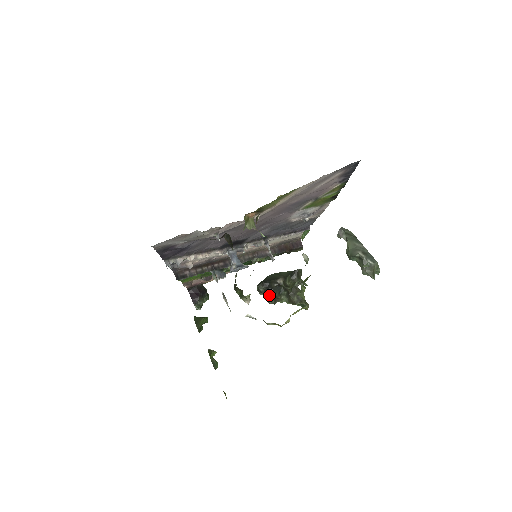
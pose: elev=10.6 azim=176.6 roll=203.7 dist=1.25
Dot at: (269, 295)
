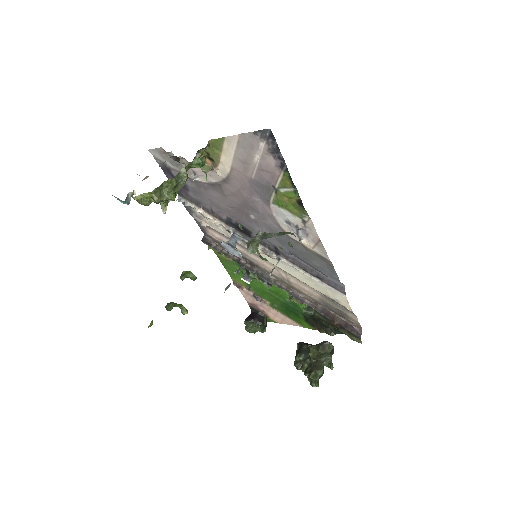
Dot at: (297, 355)
